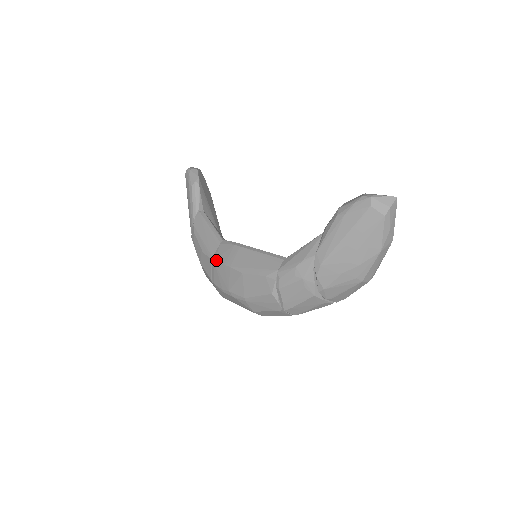
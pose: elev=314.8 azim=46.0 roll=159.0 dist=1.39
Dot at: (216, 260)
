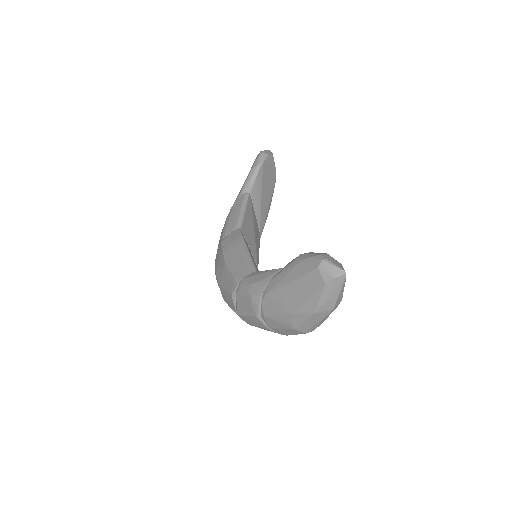
Dot at: (222, 242)
